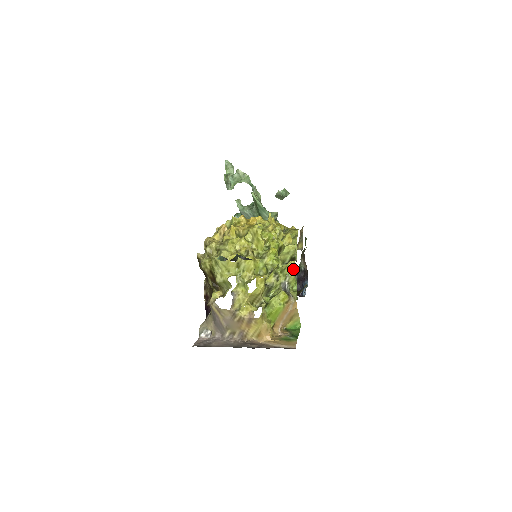
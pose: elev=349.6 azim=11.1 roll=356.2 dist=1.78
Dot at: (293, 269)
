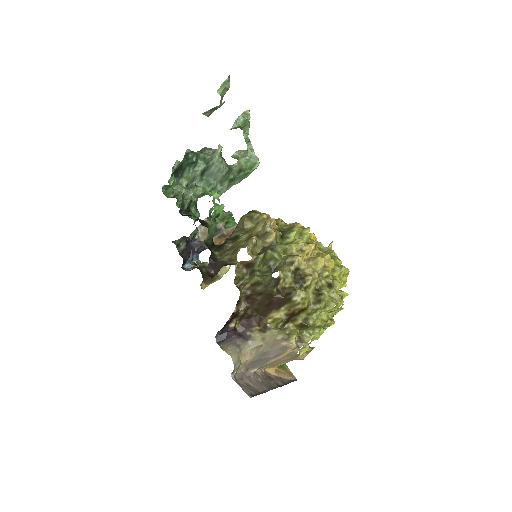
Dot at: occluded
